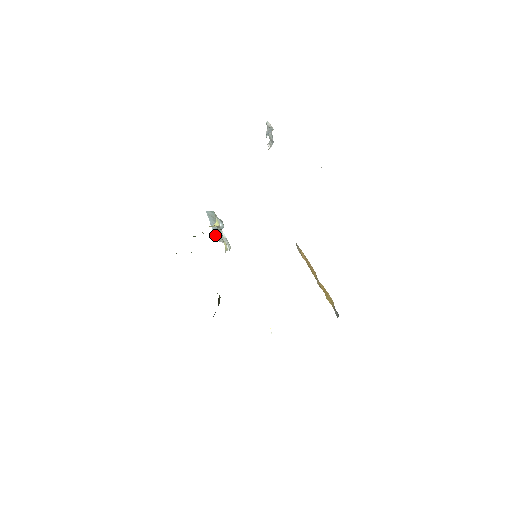
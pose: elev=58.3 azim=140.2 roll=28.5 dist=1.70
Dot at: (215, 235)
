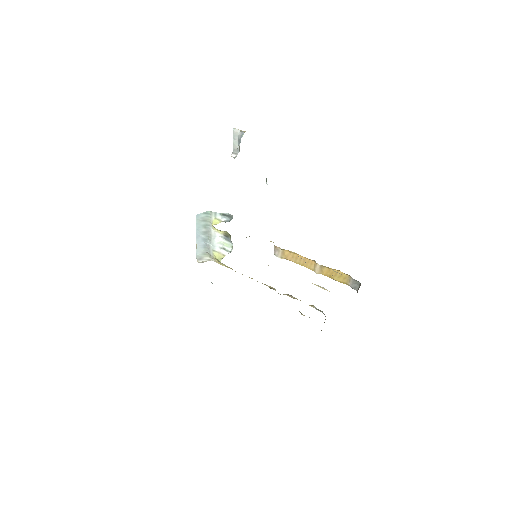
Dot at: (198, 251)
